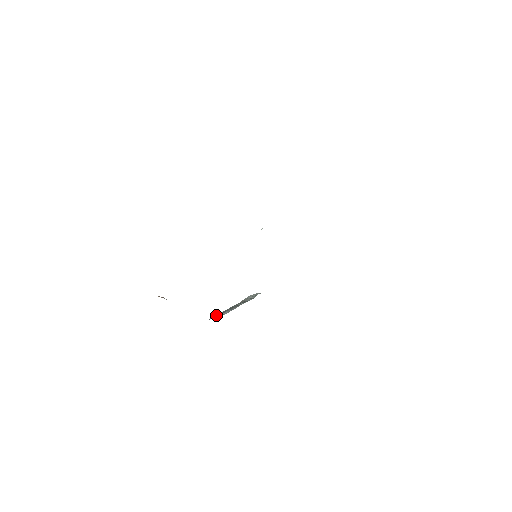
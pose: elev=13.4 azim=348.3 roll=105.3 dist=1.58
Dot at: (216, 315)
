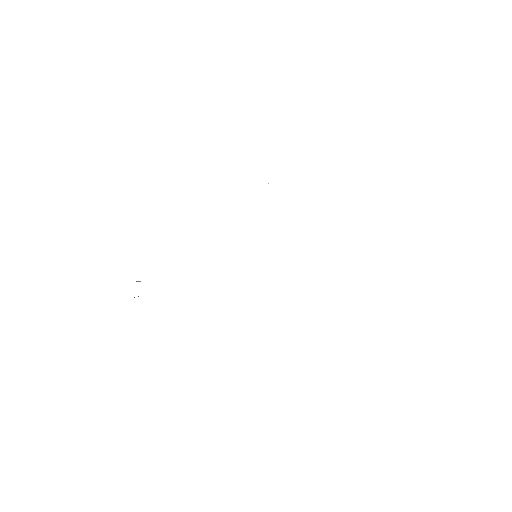
Dot at: occluded
